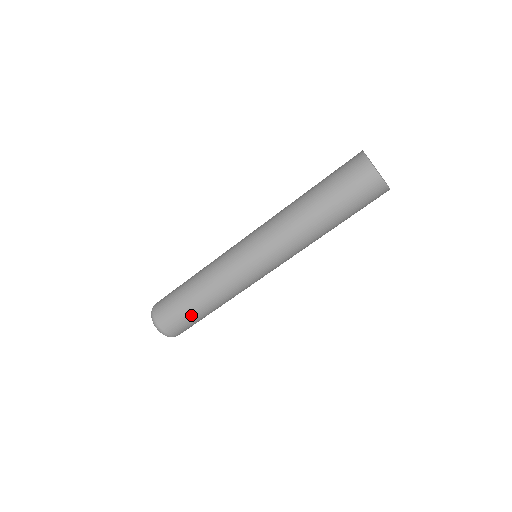
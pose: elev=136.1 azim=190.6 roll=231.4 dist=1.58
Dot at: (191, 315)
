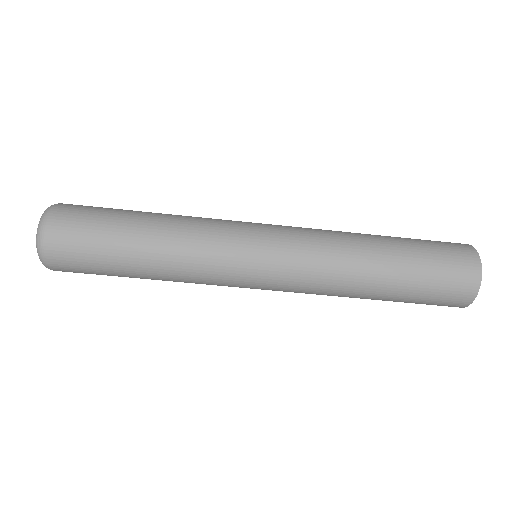
Dot at: (112, 272)
